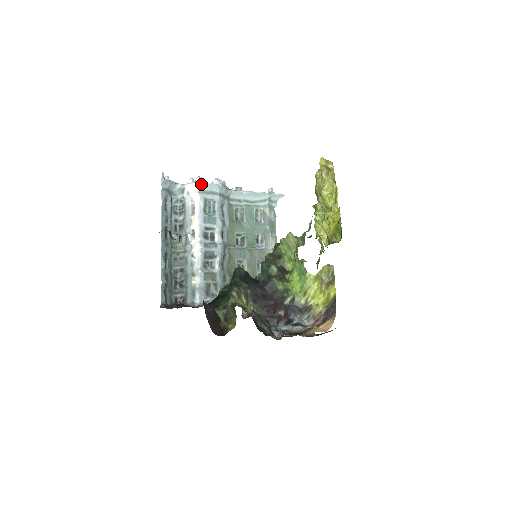
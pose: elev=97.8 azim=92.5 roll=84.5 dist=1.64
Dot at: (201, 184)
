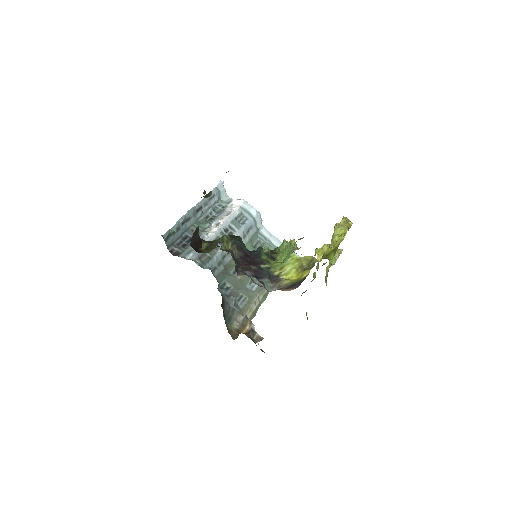
Dot at: (245, 203)
